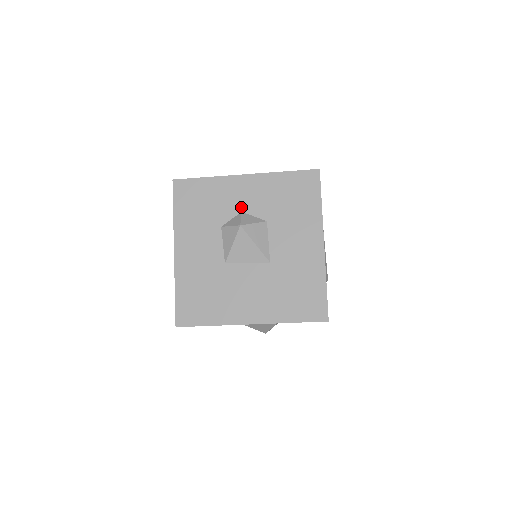
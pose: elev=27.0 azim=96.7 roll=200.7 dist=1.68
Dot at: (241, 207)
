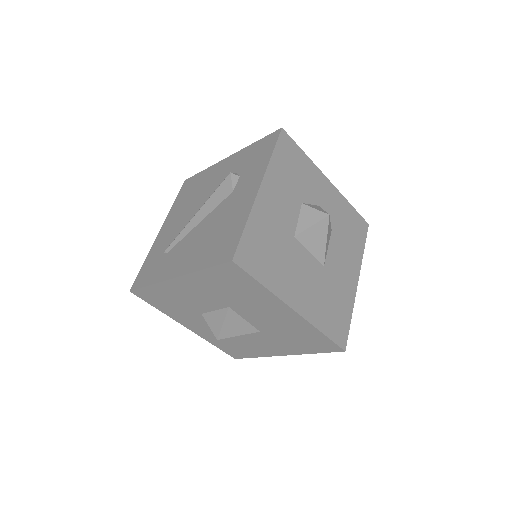
Dot at: (320, 202)
